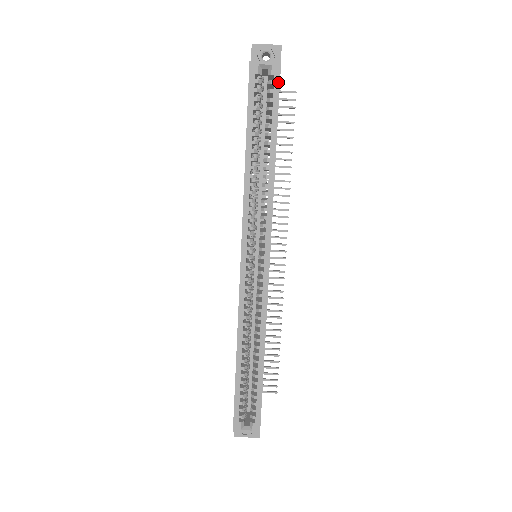
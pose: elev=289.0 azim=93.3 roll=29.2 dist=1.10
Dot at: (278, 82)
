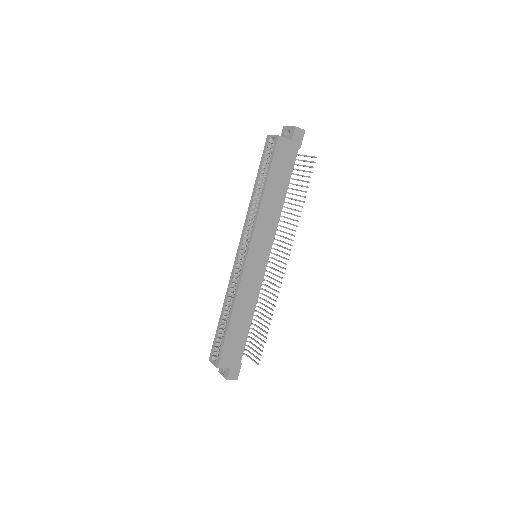
Dot at: (275, 147)
